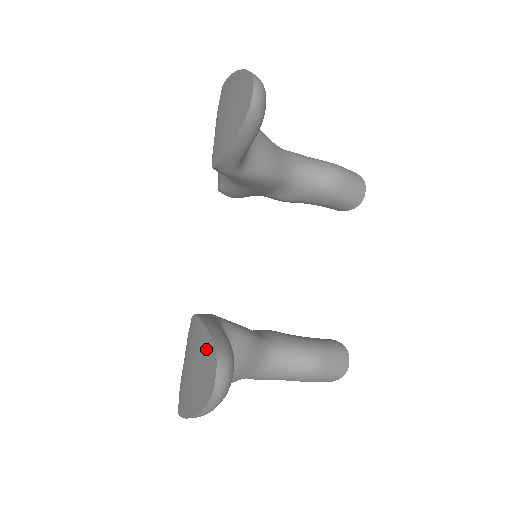
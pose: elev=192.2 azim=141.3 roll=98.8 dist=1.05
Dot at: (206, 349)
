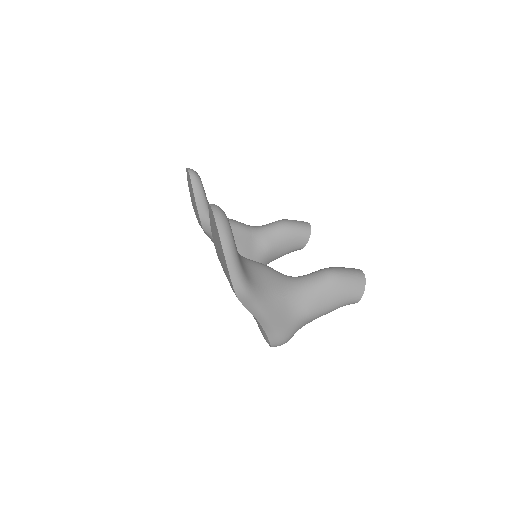
Dot at: (211, 222)
